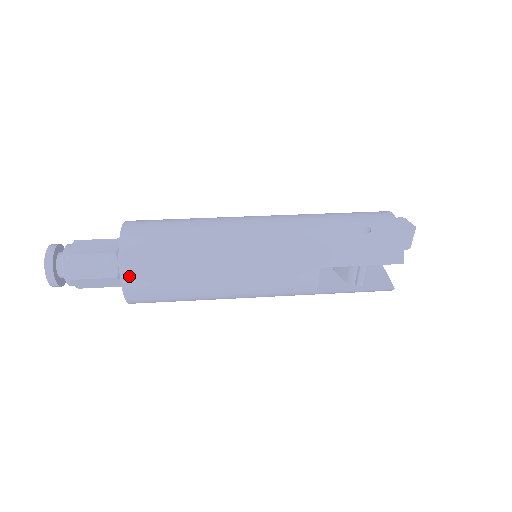
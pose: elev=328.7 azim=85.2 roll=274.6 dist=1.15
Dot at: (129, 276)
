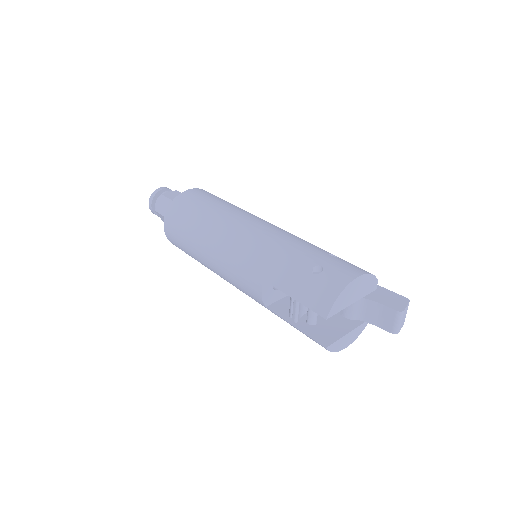
Dot at: (168, 220)
